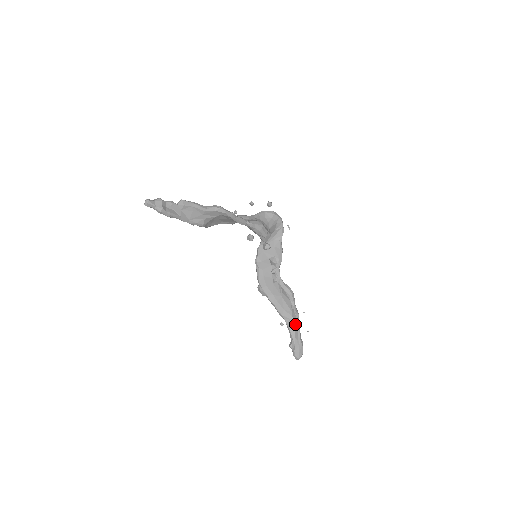
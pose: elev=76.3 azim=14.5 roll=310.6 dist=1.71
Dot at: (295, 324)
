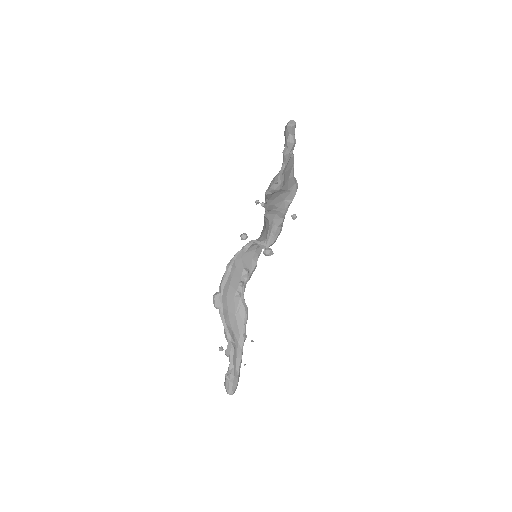
Dot at: (239, 351)
